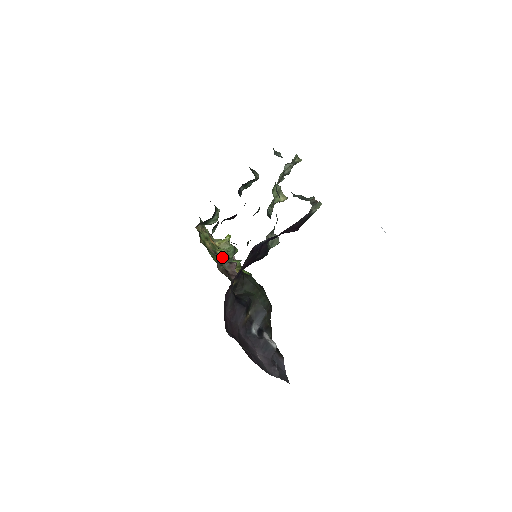
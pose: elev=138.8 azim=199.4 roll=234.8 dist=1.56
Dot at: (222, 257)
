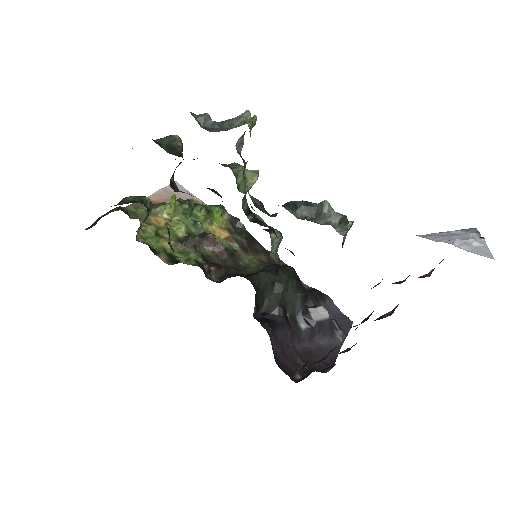
Dot at: (194, 245)
